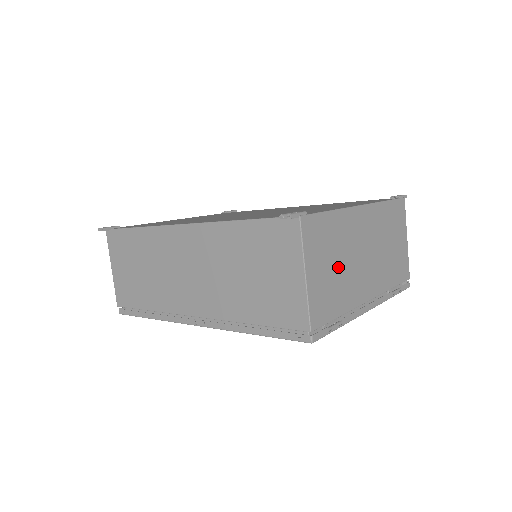
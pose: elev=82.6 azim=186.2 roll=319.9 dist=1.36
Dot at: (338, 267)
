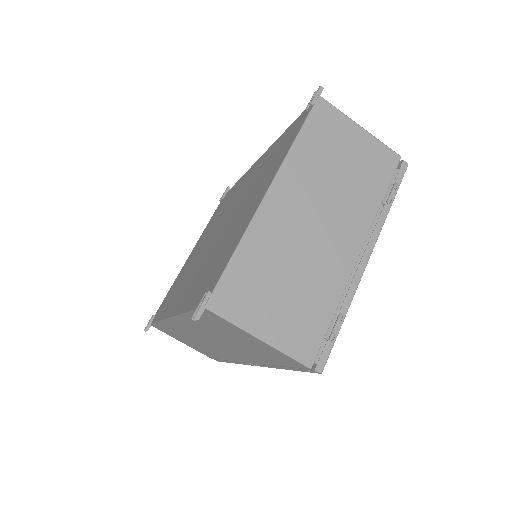
Dot at: (291, 281)
